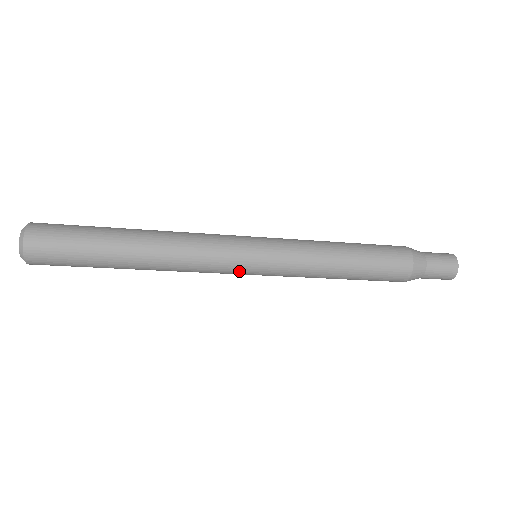
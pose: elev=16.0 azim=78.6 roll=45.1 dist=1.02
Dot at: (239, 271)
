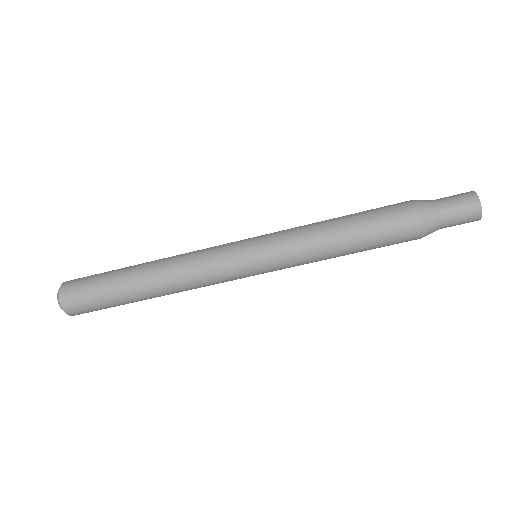
Dot at: (239, 271)
